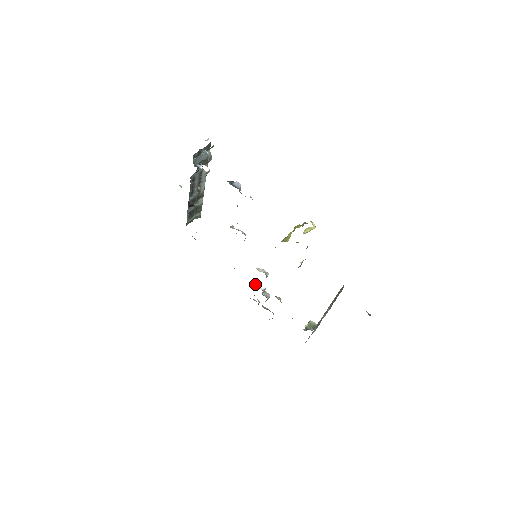
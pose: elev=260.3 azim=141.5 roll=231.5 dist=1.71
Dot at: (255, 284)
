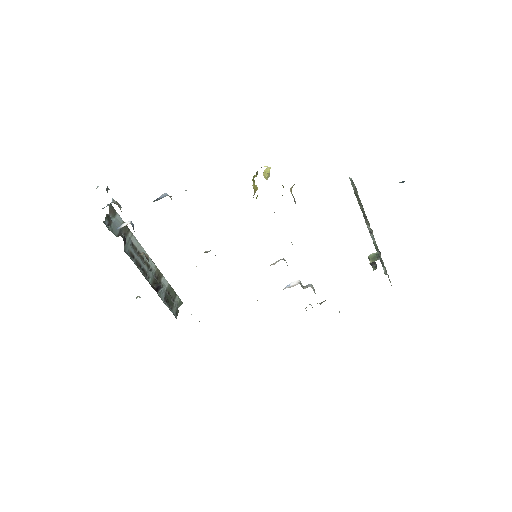
Dot at: occluded
